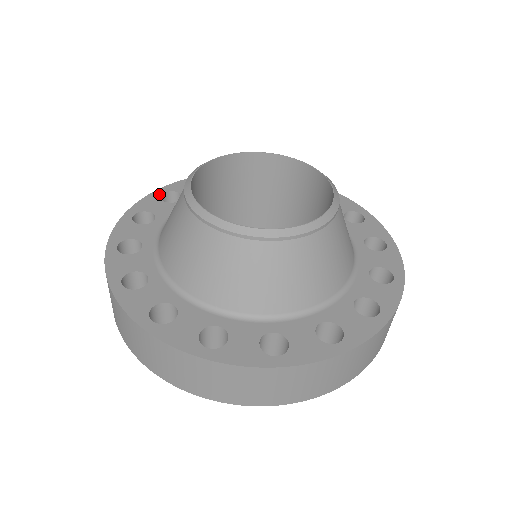
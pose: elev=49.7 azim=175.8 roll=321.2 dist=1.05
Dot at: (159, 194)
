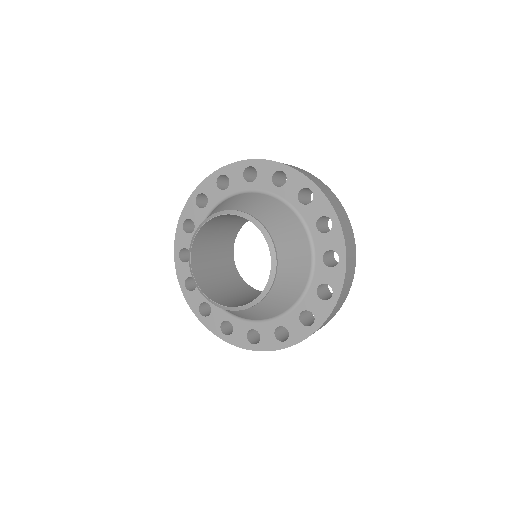
Dot at: (194, 198)
